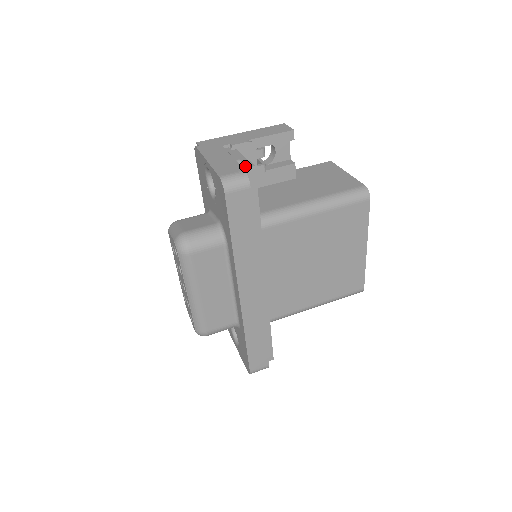
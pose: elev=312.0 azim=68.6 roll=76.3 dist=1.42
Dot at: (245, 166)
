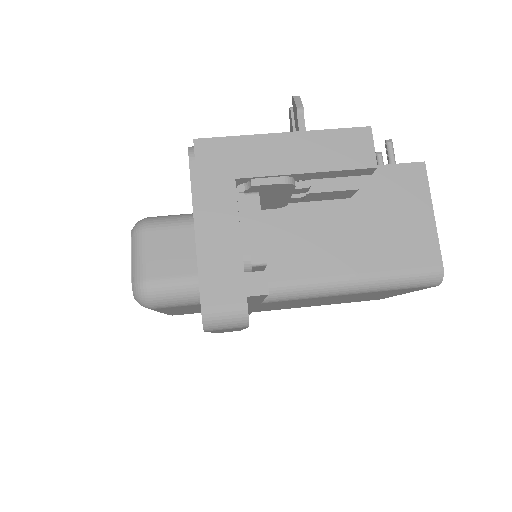
Dot at: (252, 288)
